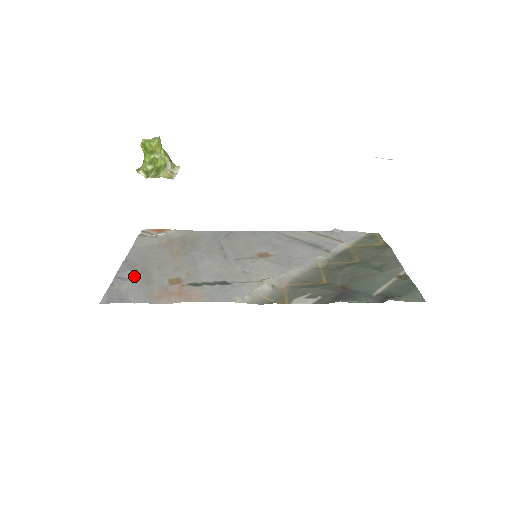
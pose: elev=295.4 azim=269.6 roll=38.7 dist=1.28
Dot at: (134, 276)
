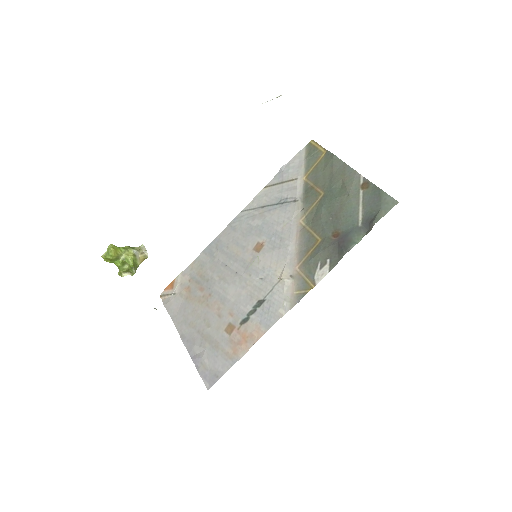
Dot at: (202, 348)
